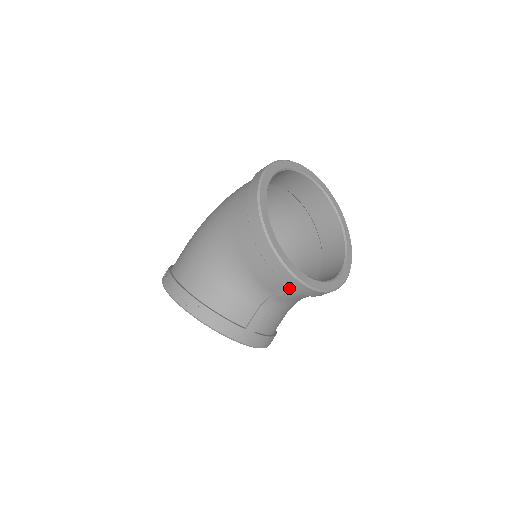
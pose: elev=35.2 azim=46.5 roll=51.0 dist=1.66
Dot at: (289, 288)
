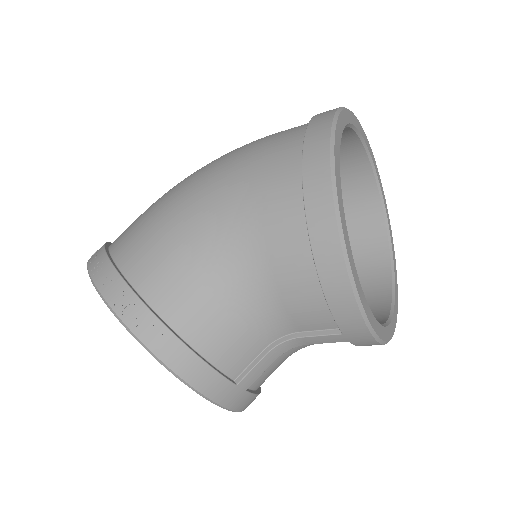
Dot at: (336, 330)
